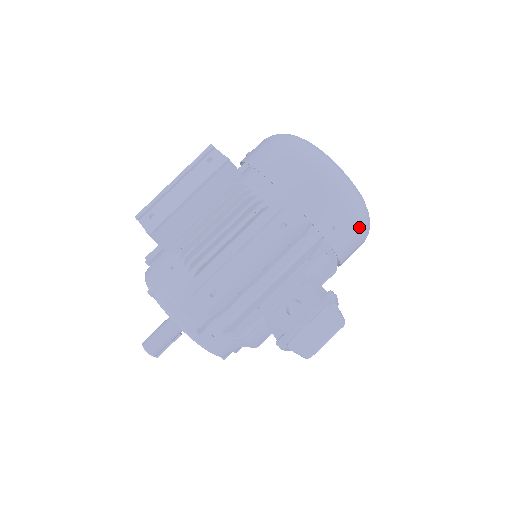
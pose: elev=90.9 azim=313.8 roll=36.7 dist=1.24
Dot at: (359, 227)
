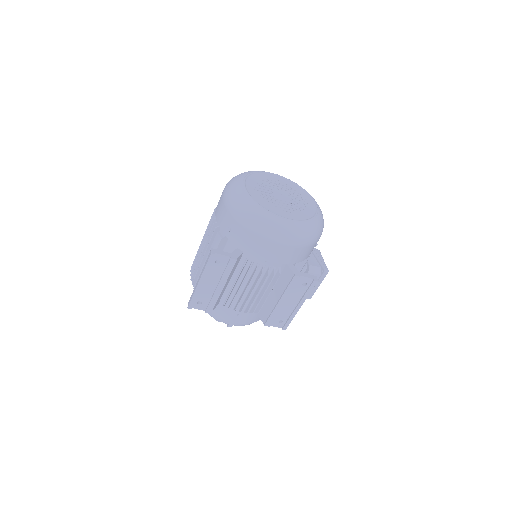
Dot at: occluded
